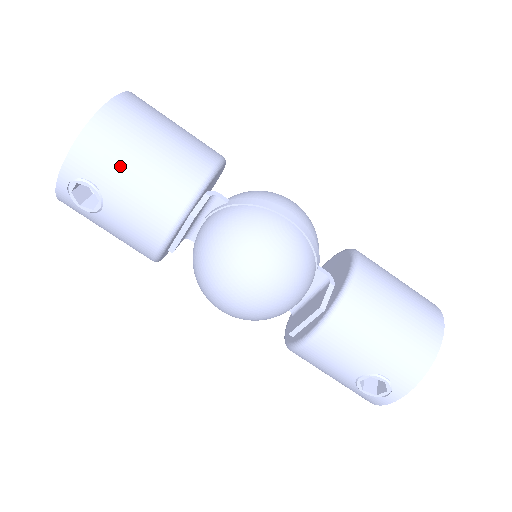
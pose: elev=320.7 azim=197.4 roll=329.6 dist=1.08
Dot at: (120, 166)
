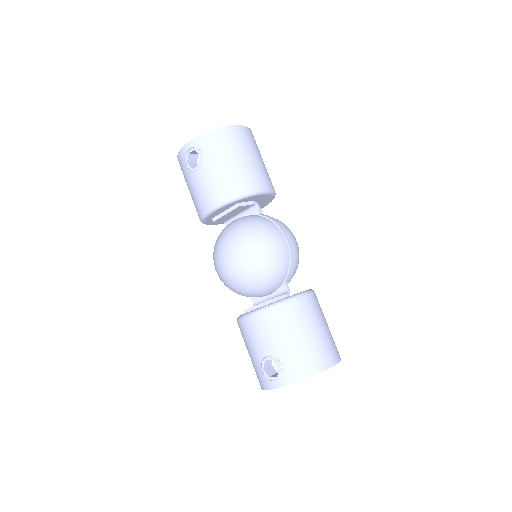
Dot at: (222, 155)
